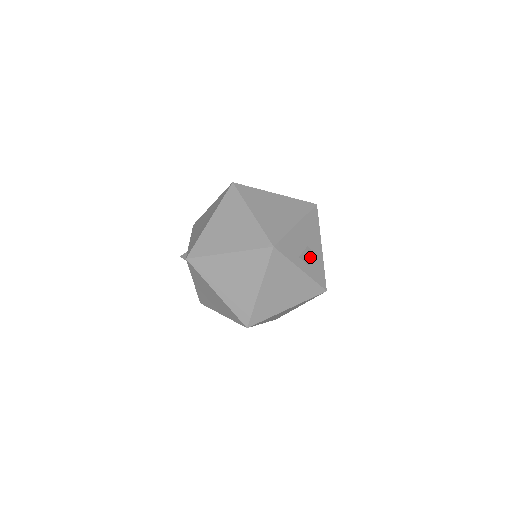
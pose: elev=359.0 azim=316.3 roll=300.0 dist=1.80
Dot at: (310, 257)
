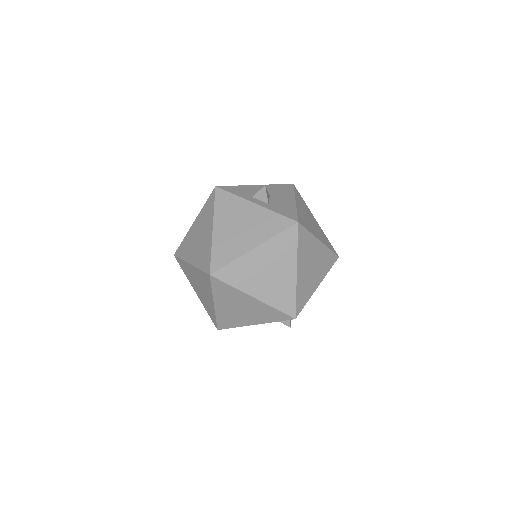
Dot at: (260, 190)
